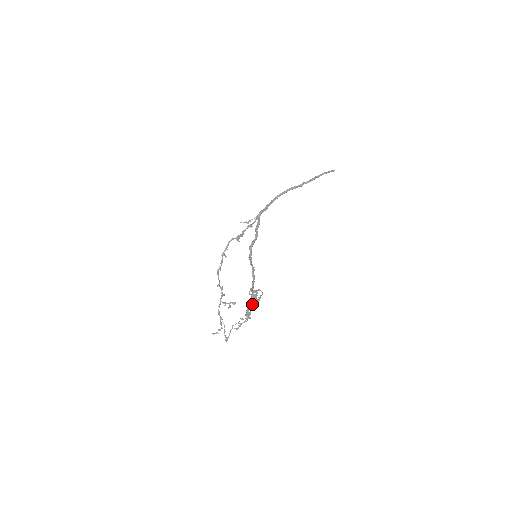
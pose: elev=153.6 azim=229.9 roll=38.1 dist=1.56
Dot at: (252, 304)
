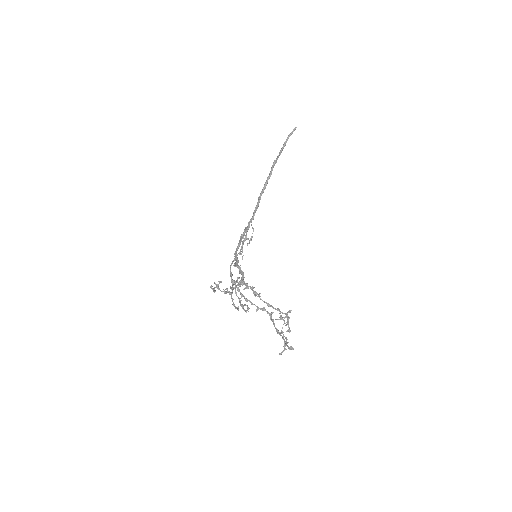
Dot at: (254, 295)
